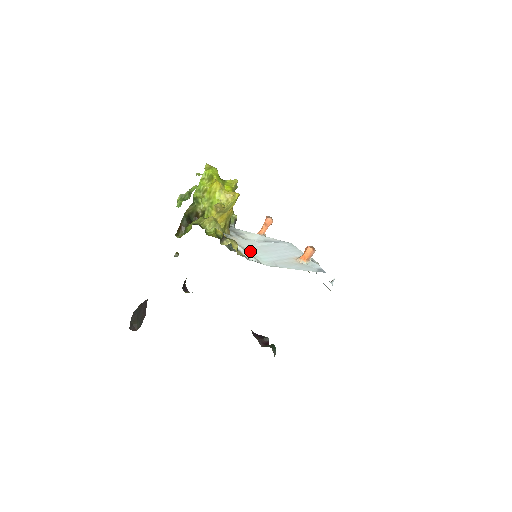
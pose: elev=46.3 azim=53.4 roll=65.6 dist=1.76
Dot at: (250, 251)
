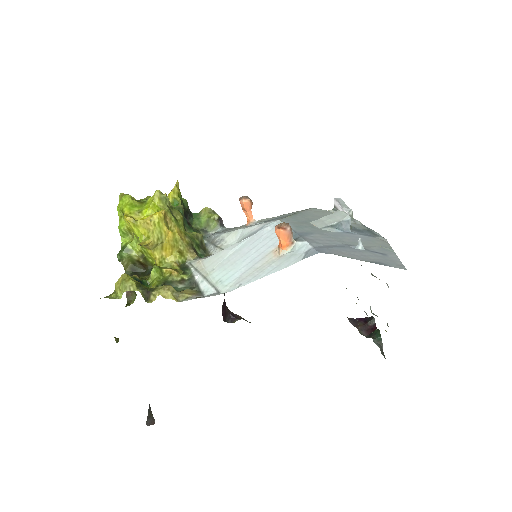
Dot at: (212, 275)
